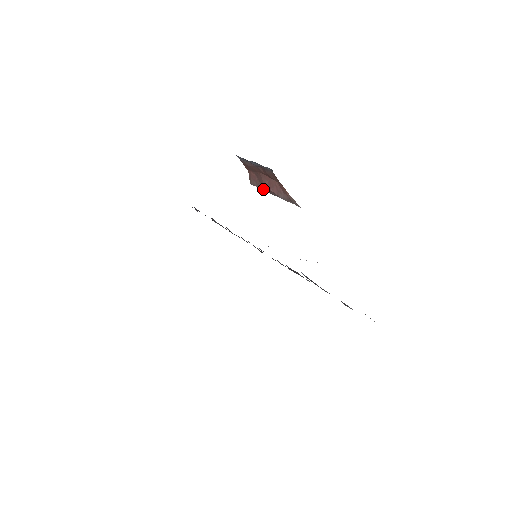
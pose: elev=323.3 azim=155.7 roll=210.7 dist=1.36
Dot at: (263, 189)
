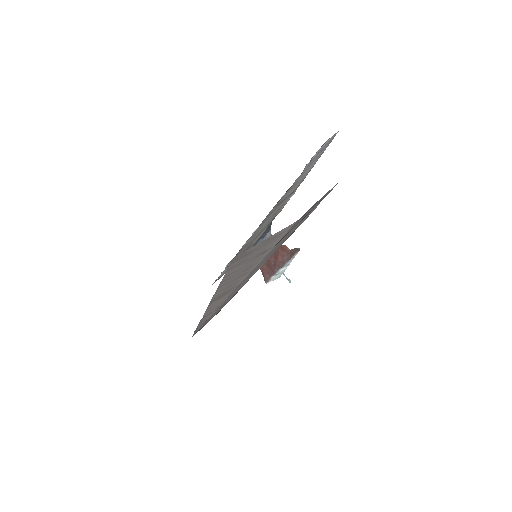
Dot at: (274, 272)
